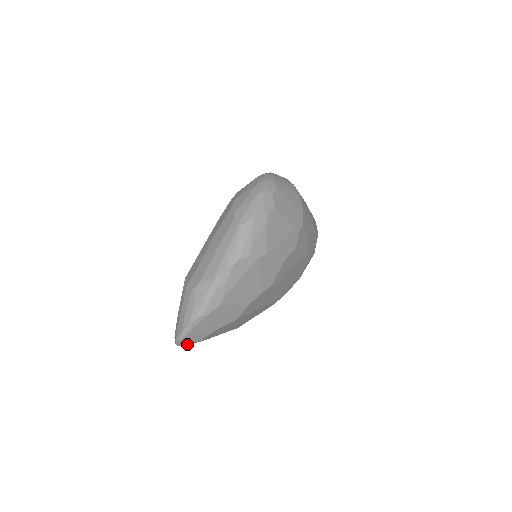
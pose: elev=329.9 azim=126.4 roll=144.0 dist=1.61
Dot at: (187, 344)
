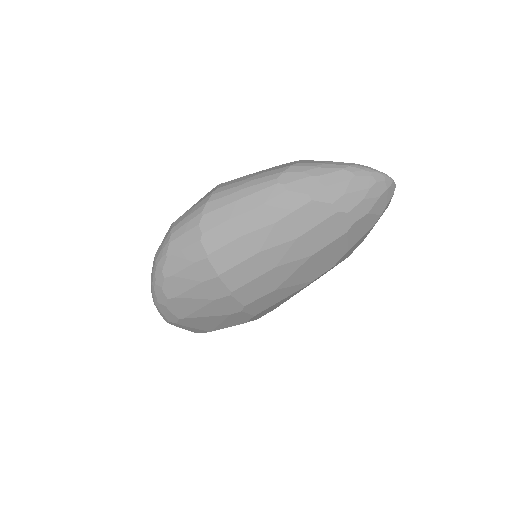
Dot at: occluded
